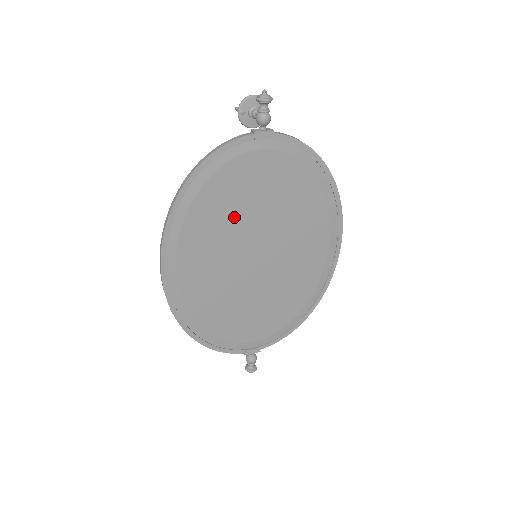
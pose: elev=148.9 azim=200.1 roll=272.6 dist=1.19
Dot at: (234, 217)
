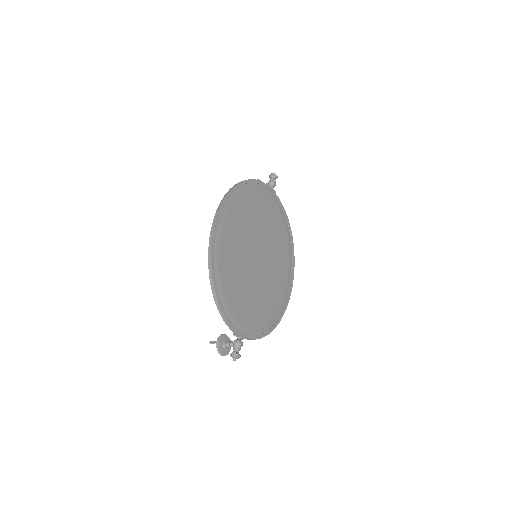
Dot at: (254, 220)
